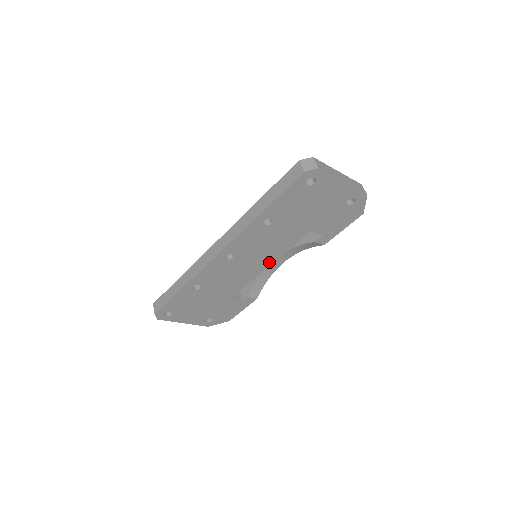
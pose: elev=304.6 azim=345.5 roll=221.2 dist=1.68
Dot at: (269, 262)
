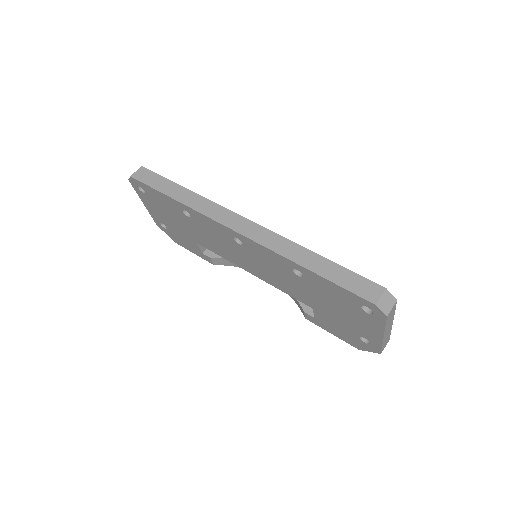
Dot at: (257, 274)
